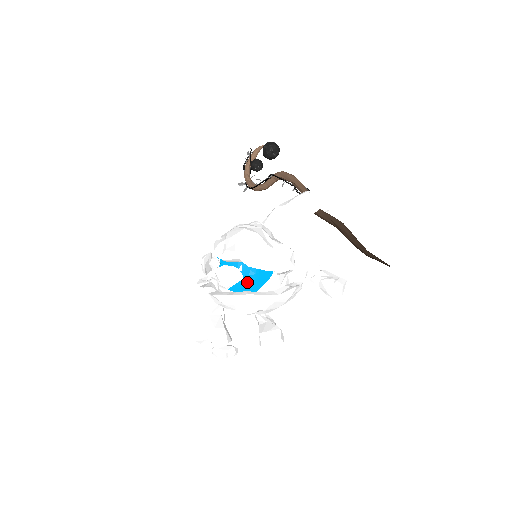
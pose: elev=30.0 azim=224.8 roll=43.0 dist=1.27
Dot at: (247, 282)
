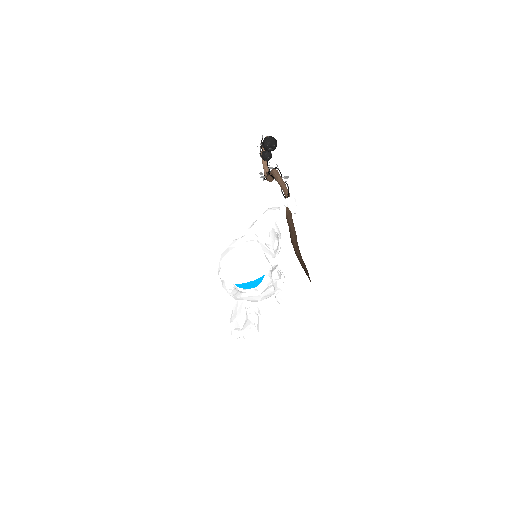
Dot at: (244, 284)
